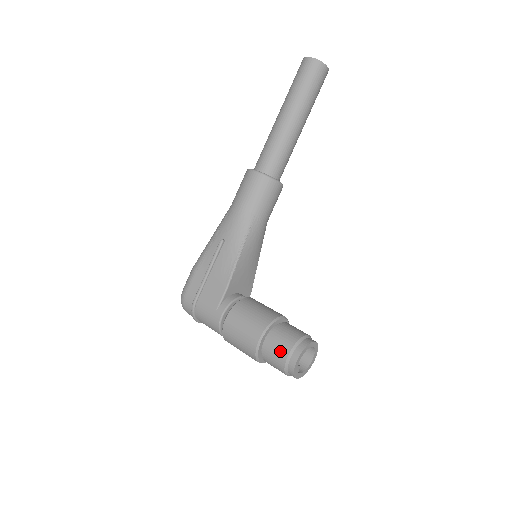
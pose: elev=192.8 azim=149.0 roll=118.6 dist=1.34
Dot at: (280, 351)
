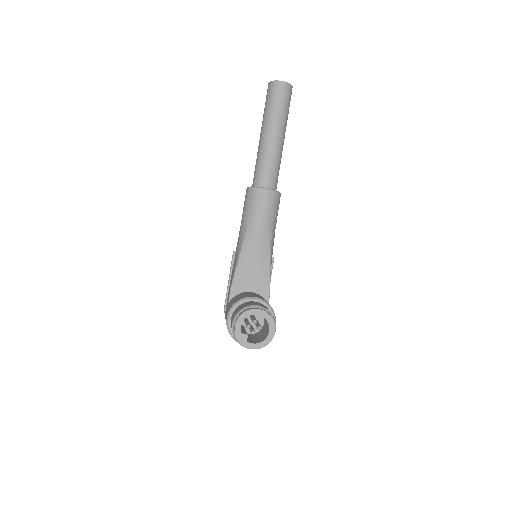
Dot at: (231, 323)
